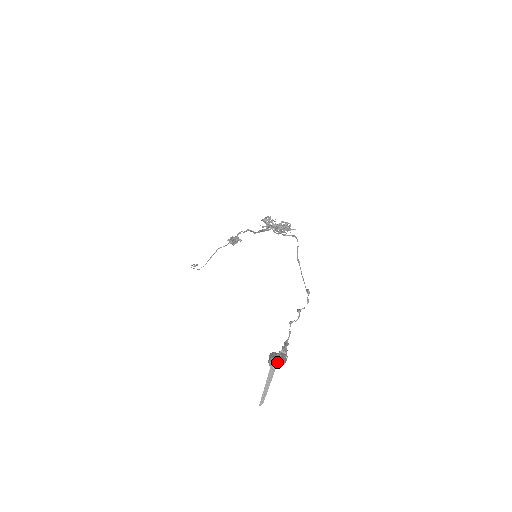
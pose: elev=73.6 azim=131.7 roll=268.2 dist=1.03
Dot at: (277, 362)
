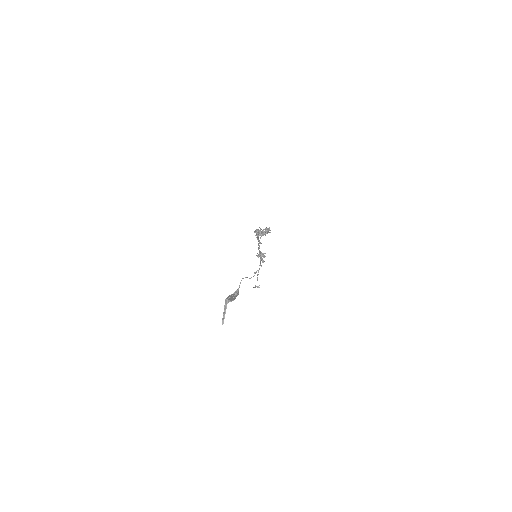
Dot at: (229, 299)
